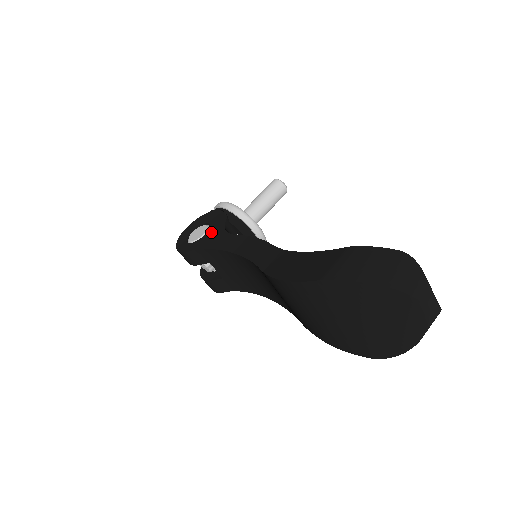
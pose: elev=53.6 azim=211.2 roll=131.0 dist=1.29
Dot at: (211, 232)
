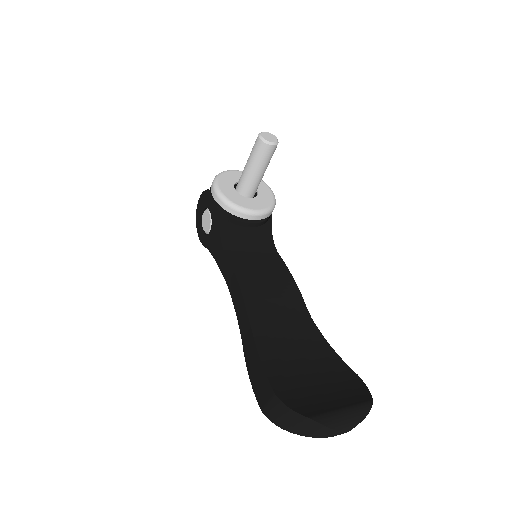
Dot at: (213, 232)
